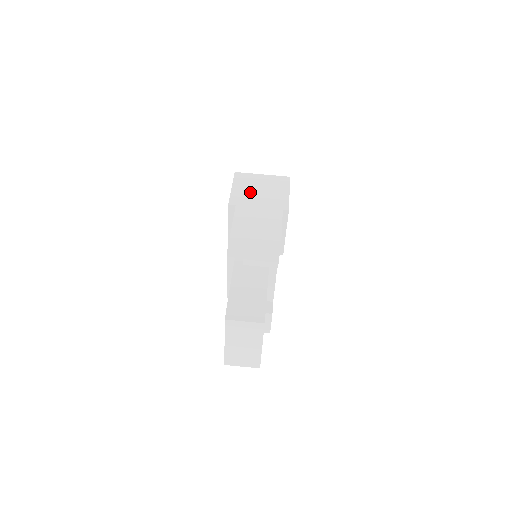
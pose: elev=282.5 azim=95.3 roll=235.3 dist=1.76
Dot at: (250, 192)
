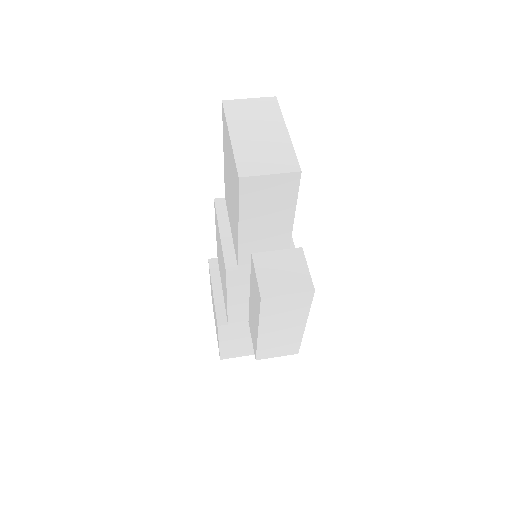
Dot at: occluded
